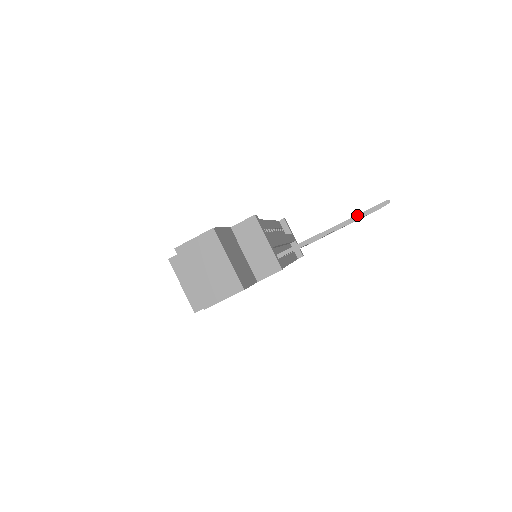
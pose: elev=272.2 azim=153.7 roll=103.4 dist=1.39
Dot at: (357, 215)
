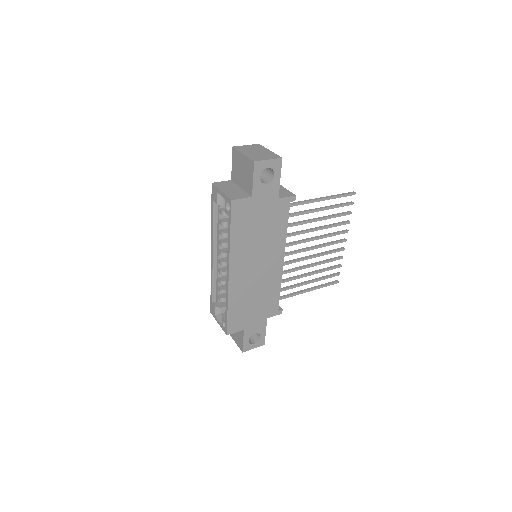
Dot at: (337, 194)
